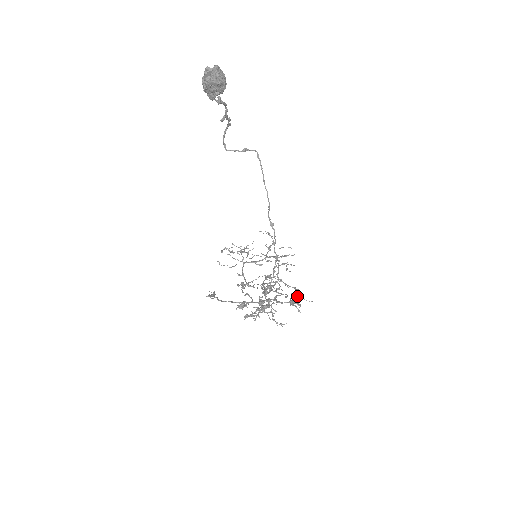
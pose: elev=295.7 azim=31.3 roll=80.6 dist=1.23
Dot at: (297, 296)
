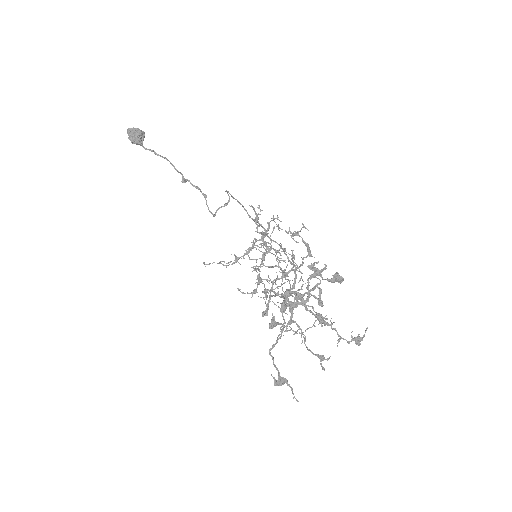
Dot at: occluded
